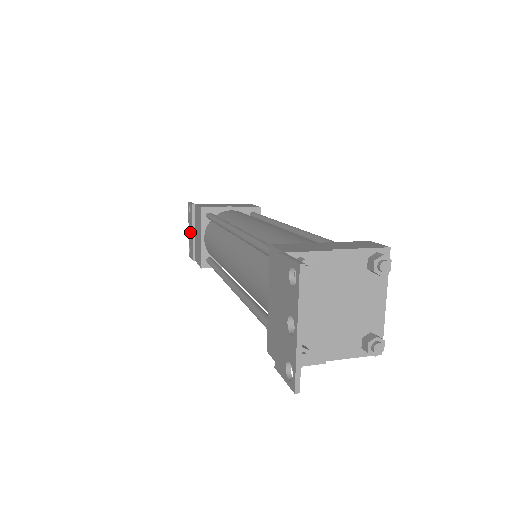
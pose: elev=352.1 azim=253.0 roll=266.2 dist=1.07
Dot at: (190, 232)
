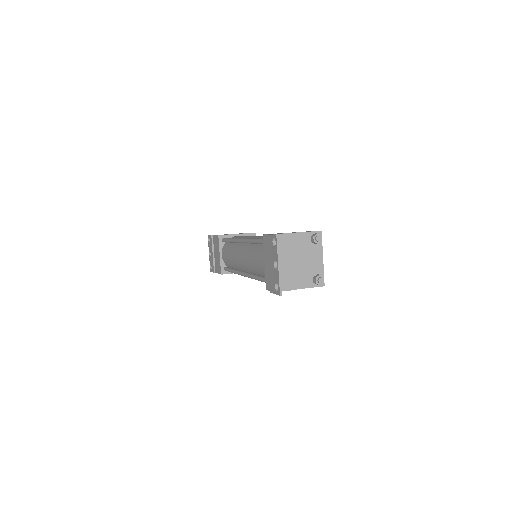
Dot at: (211, 255)
